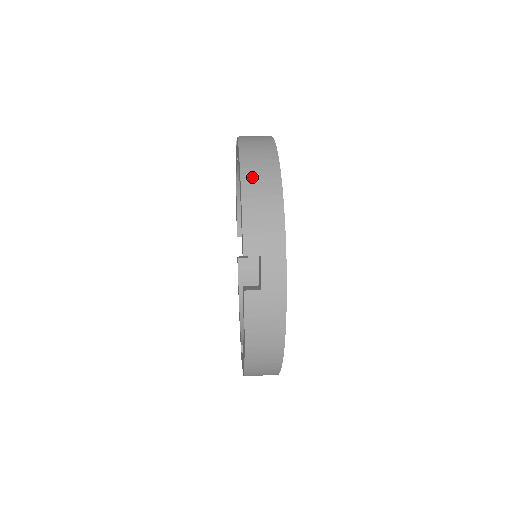
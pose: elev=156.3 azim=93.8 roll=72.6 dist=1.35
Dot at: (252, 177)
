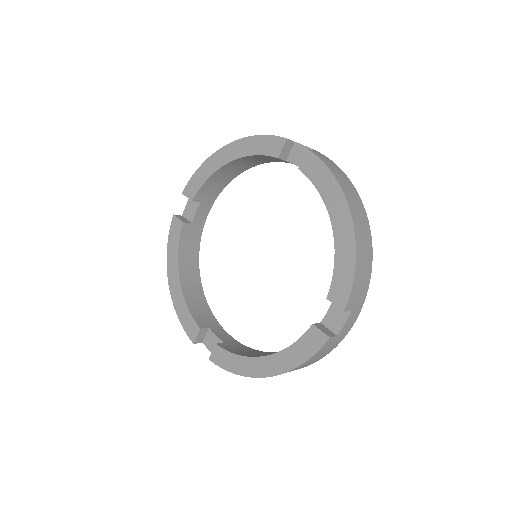
Dot at: (360, 234)
